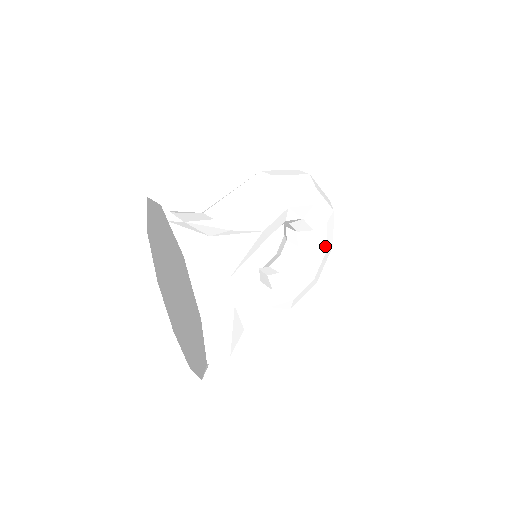
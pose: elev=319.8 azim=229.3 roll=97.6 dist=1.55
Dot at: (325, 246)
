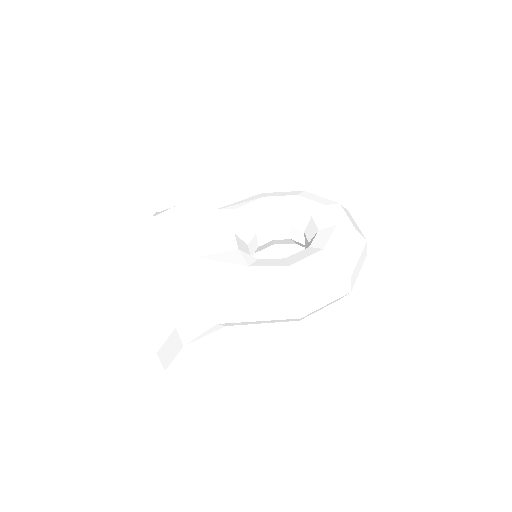
Dot at: occluded
